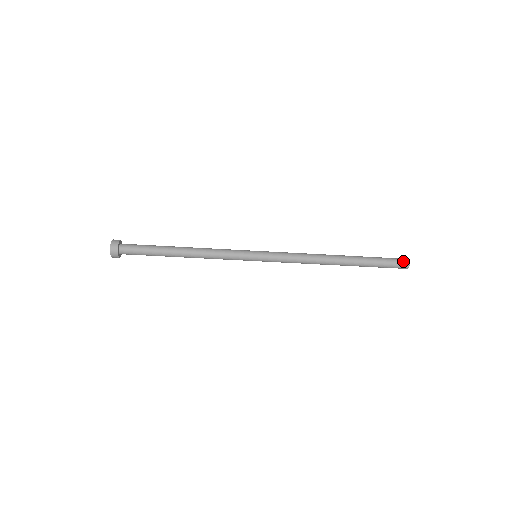
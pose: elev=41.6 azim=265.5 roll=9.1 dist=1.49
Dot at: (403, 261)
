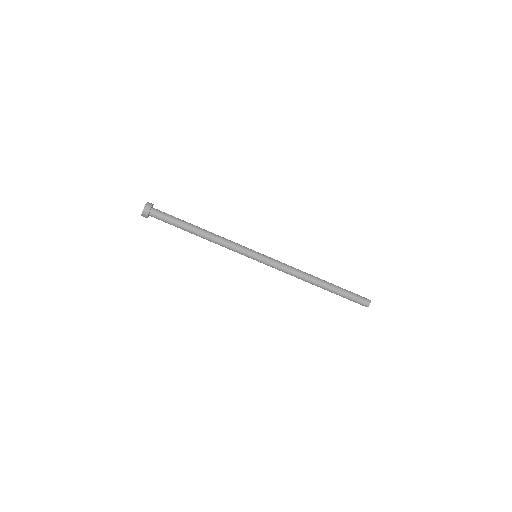
Dot at: (365, 302)
